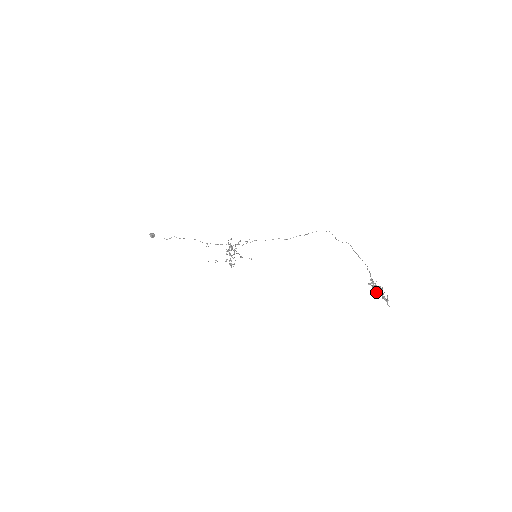
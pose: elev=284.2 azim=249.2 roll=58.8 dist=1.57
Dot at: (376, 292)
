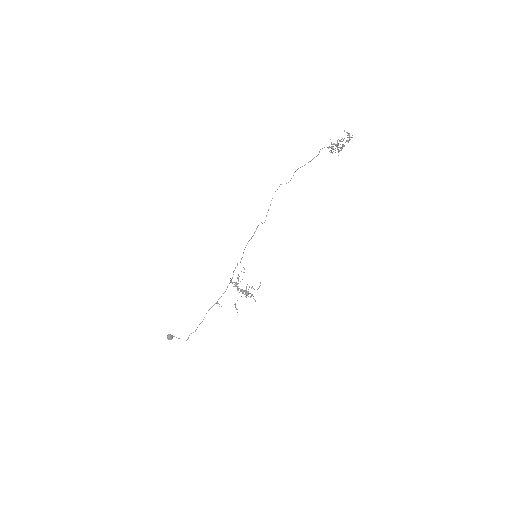
Dot at: (338, 143)
